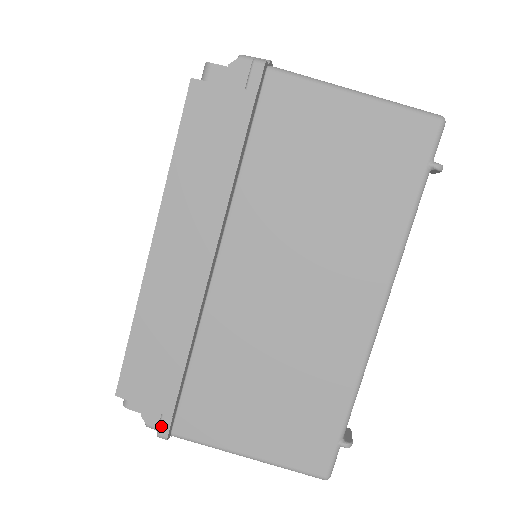
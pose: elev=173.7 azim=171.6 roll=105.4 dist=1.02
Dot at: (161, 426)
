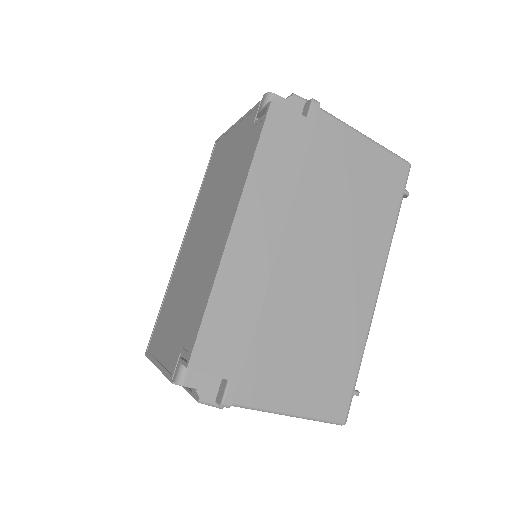
Dot at: (227, 394)
